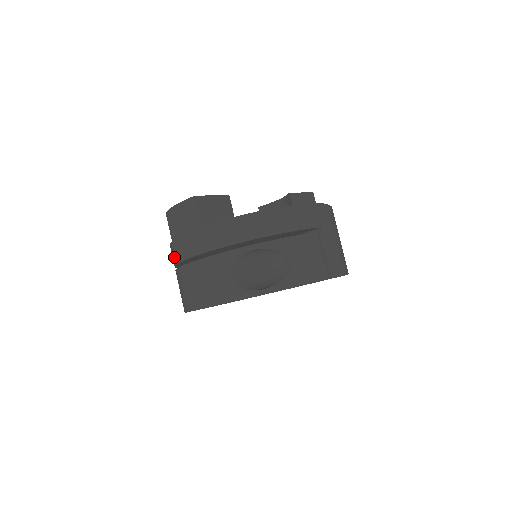
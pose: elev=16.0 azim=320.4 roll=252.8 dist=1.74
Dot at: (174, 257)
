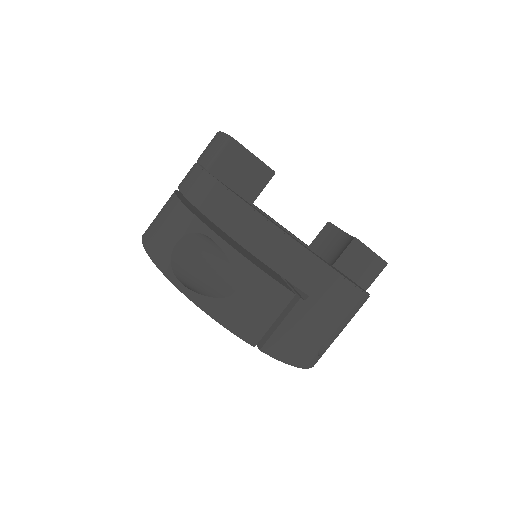
Dot at: occluded
